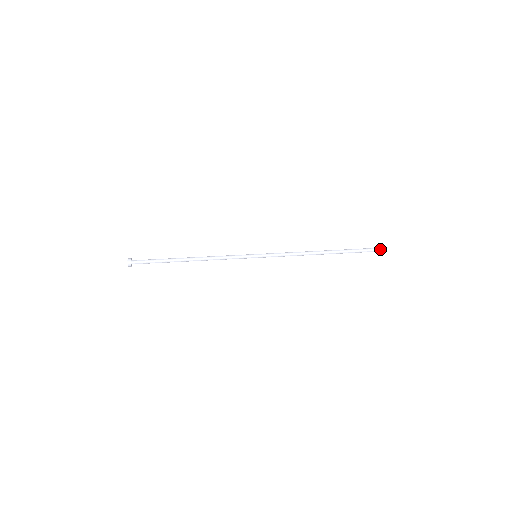
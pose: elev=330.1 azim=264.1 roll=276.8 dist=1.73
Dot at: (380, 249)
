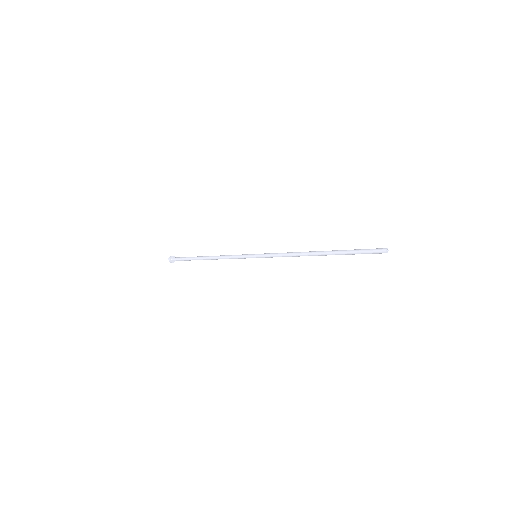
Dot at: (383, 248)
